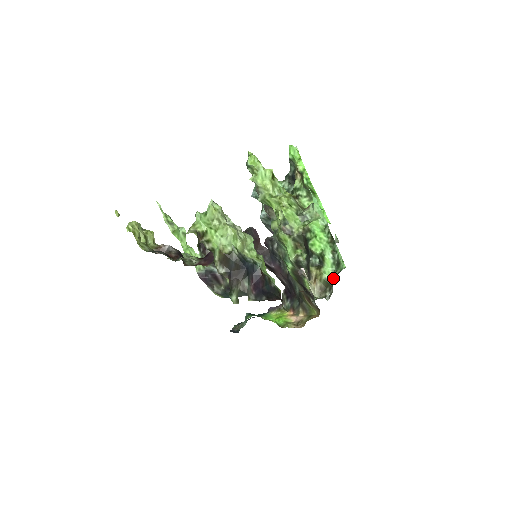
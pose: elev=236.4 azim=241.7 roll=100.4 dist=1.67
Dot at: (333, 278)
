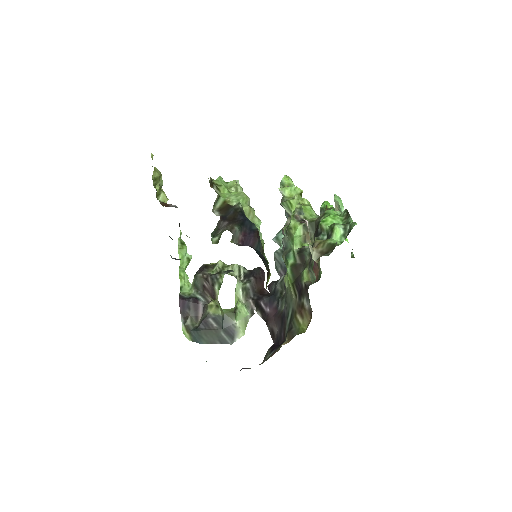
Dot at: occluded
